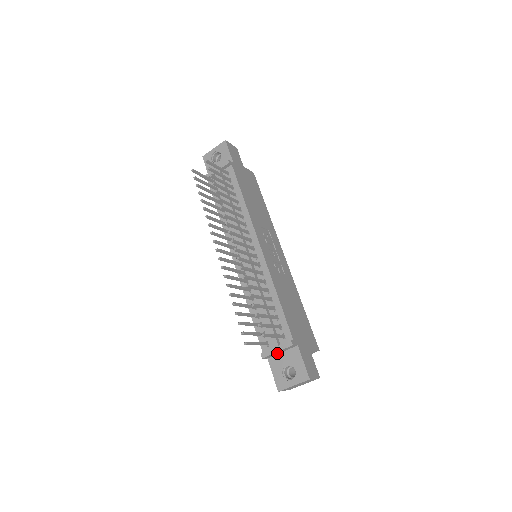
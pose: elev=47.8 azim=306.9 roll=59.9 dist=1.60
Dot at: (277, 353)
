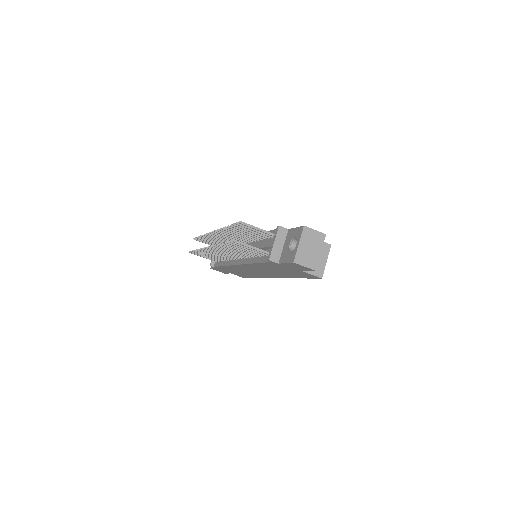
Dot at: (279, 249)
